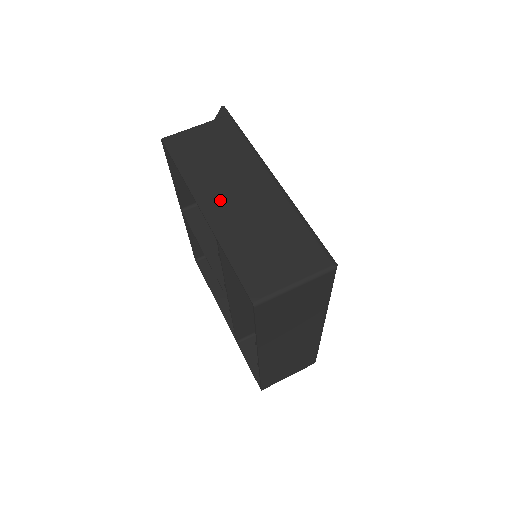
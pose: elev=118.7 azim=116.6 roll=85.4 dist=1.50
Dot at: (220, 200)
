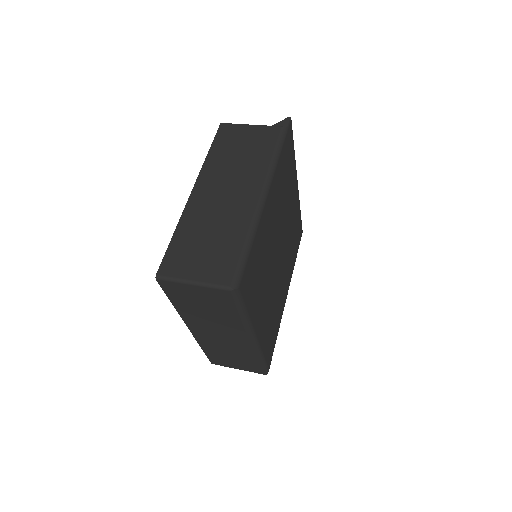
Dot at: (210, 190)
